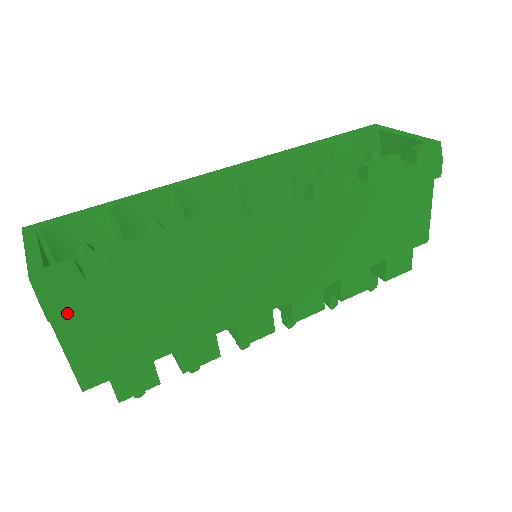
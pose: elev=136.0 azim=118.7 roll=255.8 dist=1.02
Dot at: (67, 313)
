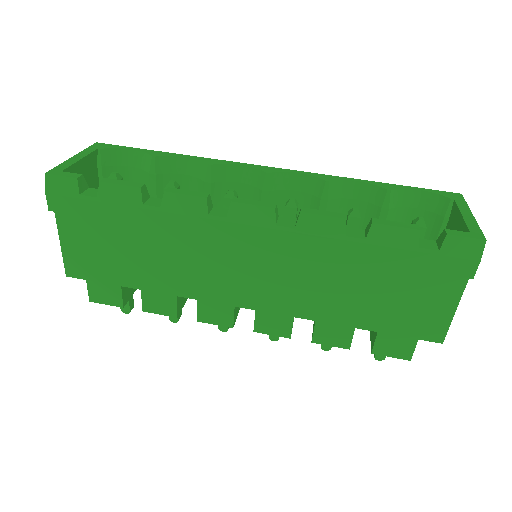
Dot at: (62, 211)
